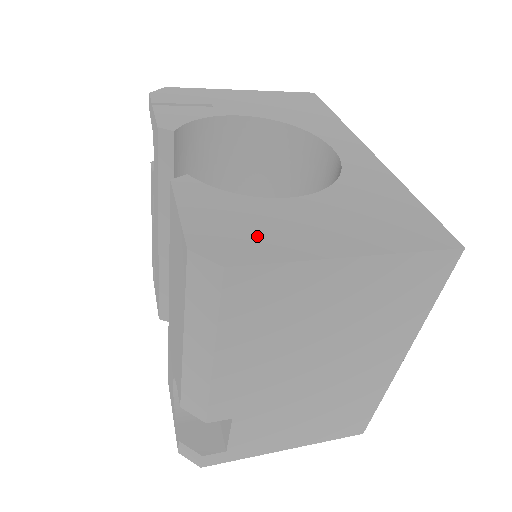
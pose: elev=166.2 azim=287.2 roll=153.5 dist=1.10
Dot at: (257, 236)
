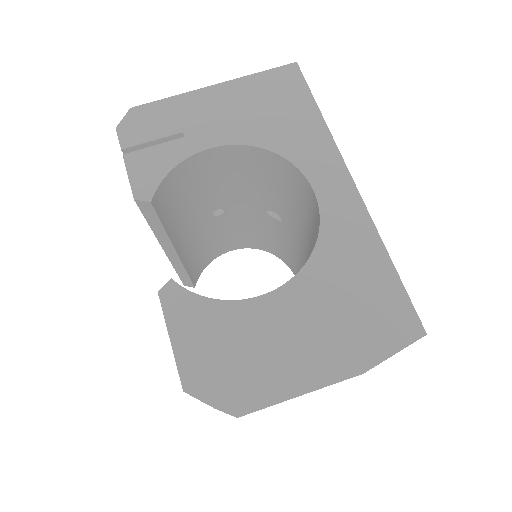
Dot at: (239, 360)
